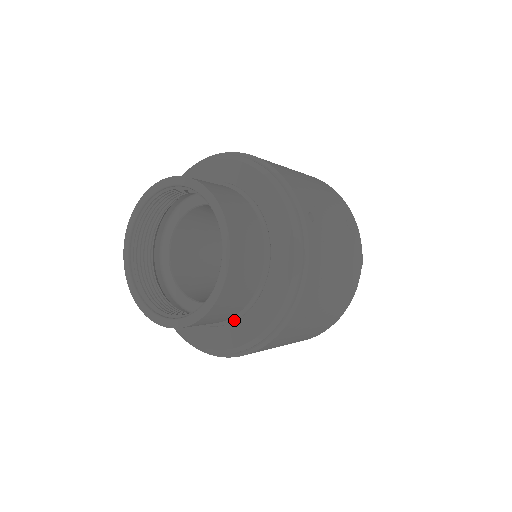
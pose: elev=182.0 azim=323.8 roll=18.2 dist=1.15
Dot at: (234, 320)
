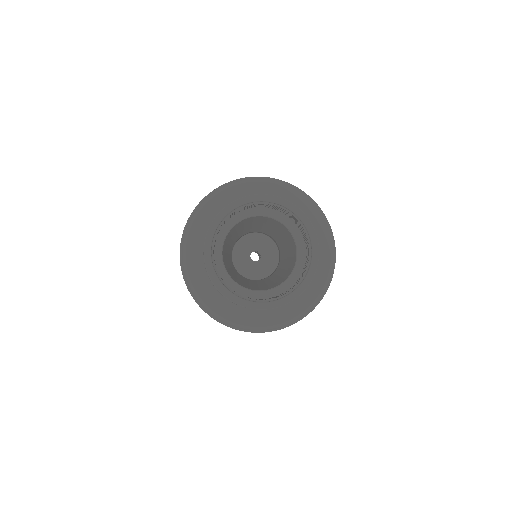
Dot at: occluded
